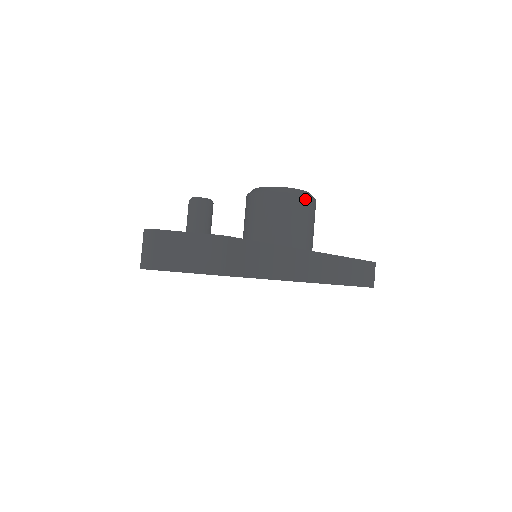
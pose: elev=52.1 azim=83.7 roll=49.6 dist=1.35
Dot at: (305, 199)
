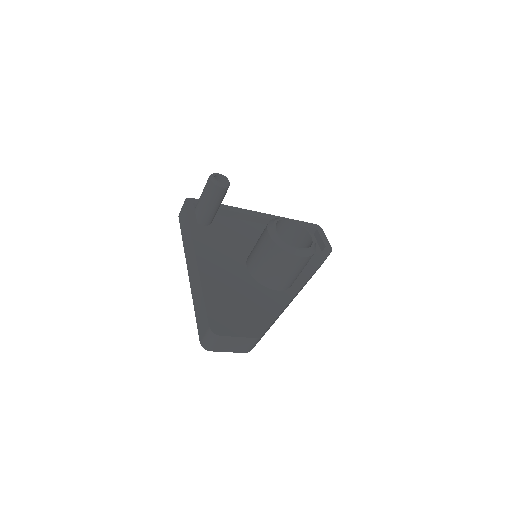
Dot at: (310, 257)
